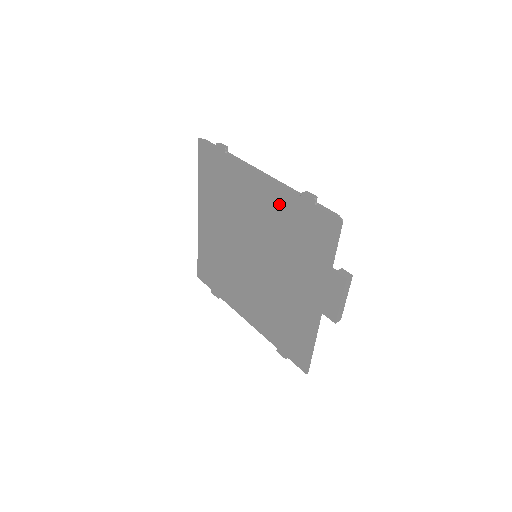
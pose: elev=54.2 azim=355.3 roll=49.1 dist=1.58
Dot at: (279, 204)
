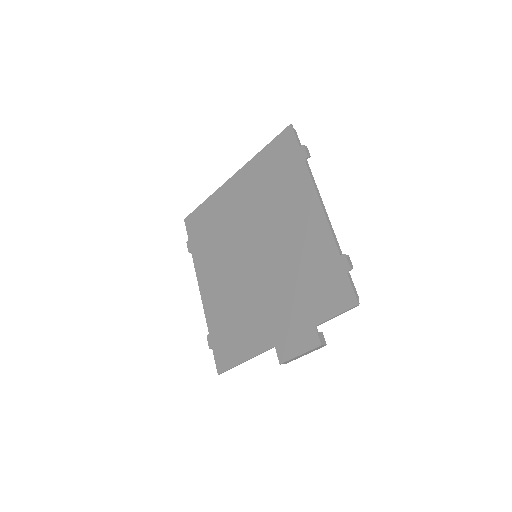
Dot at: (316, 242)
